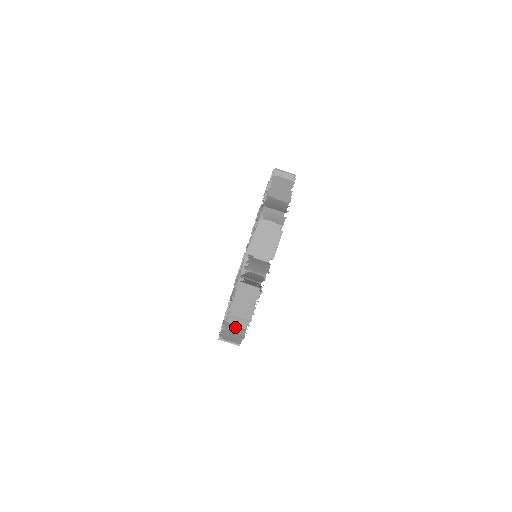
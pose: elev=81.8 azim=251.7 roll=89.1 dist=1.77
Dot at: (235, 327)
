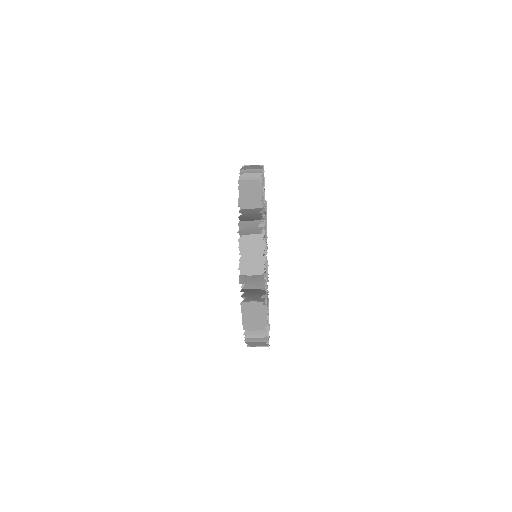
Dot at: occluded
